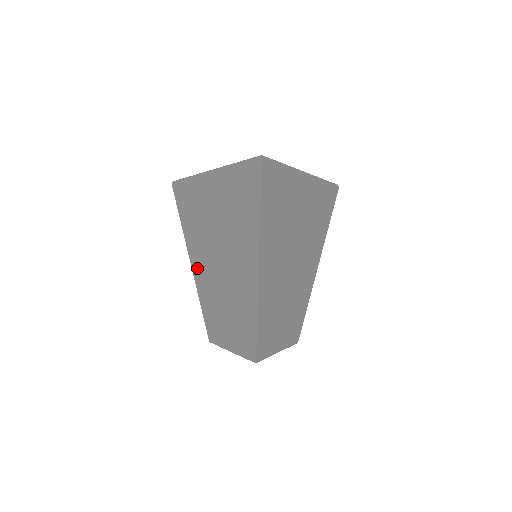
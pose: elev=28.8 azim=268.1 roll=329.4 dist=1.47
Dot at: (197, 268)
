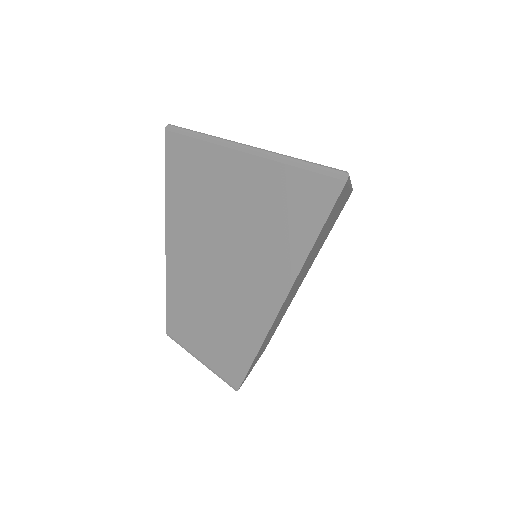
Dot at: (175, 247)
